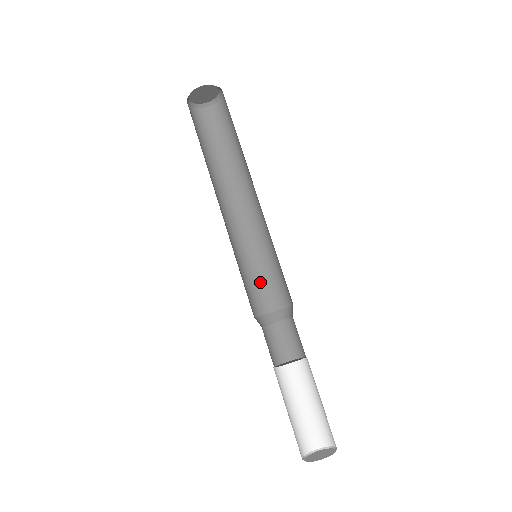
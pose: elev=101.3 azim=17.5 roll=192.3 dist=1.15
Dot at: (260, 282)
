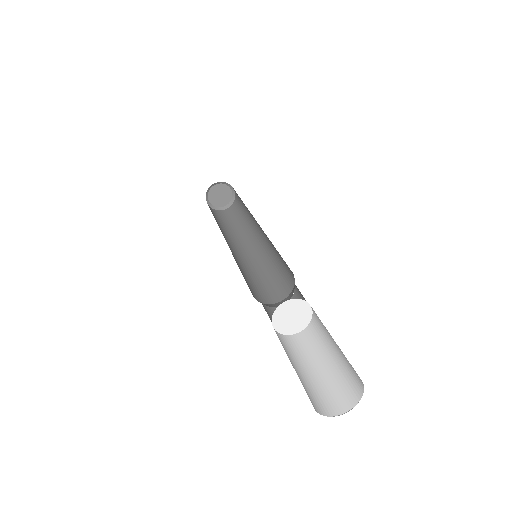
Dot at: (266, 284)
